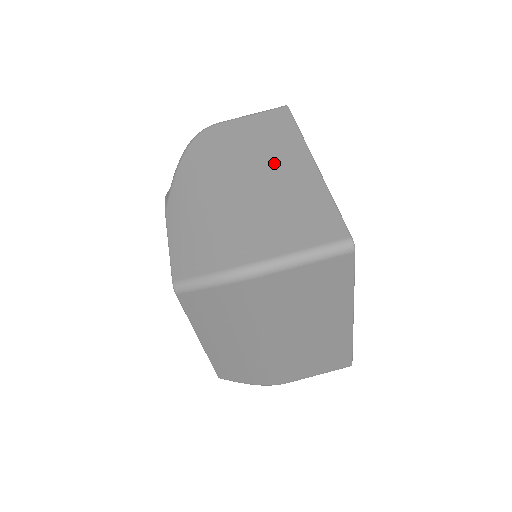
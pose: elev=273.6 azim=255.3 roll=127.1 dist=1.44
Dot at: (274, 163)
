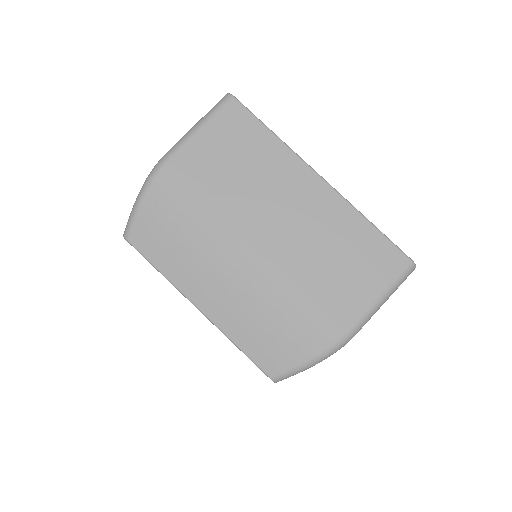
Dot at: occluded
